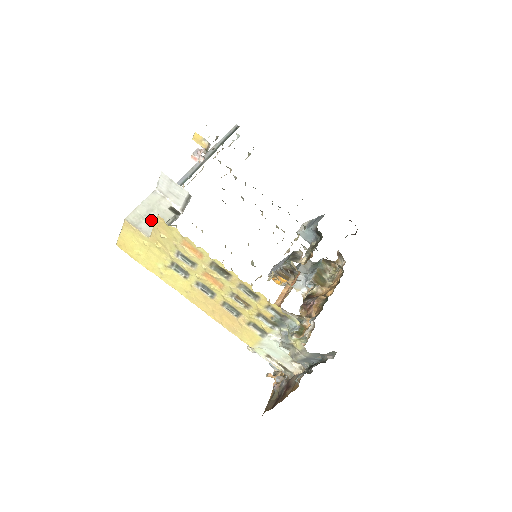
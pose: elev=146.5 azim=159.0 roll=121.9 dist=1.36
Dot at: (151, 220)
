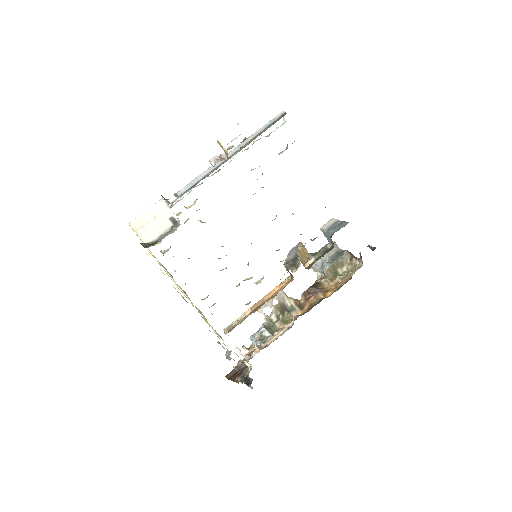
Dot at: (151, 228)
